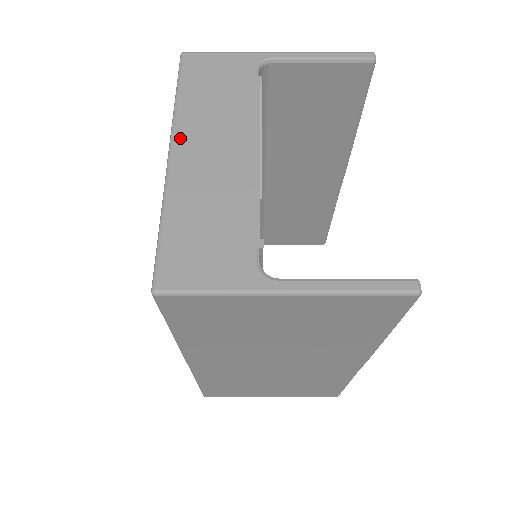
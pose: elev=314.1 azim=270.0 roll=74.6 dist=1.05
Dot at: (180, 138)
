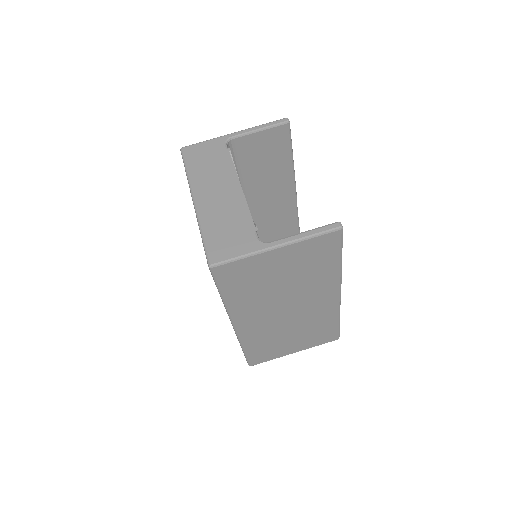
Dot at: (196, 192)
